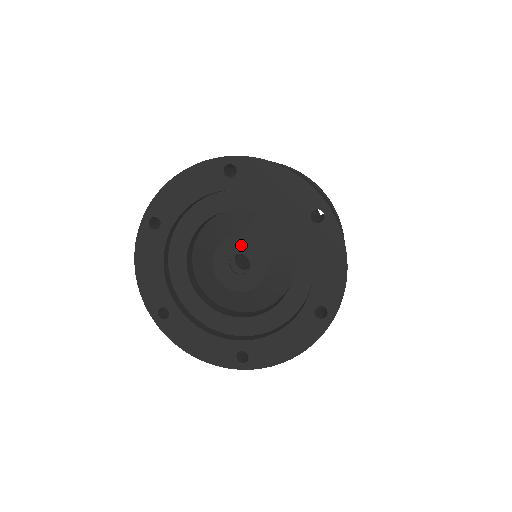
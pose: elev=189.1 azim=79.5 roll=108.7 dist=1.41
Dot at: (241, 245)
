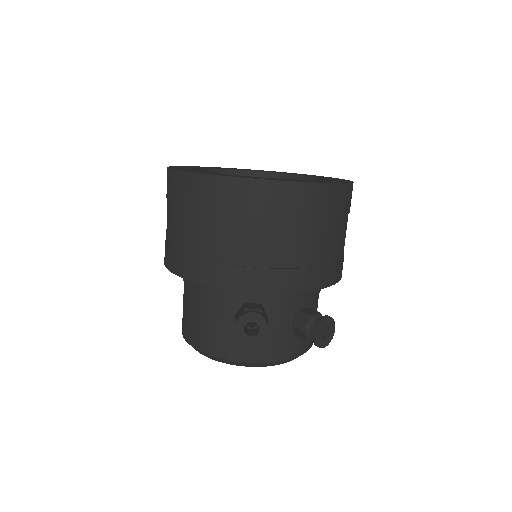
Dot at: occluded
